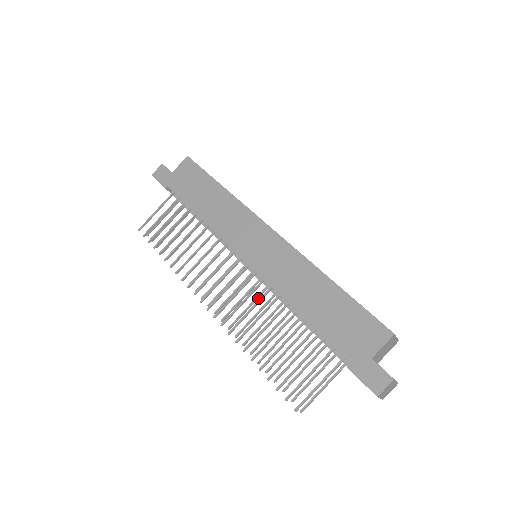
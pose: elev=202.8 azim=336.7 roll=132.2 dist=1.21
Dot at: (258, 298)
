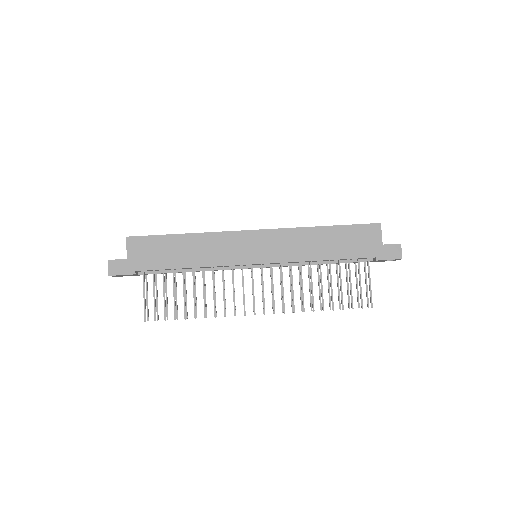
Dot at: occluded
